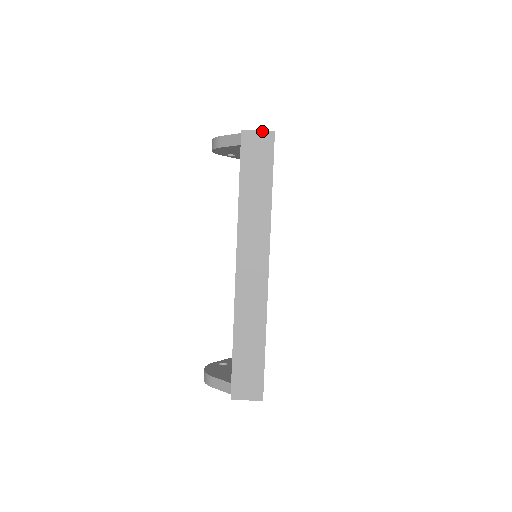
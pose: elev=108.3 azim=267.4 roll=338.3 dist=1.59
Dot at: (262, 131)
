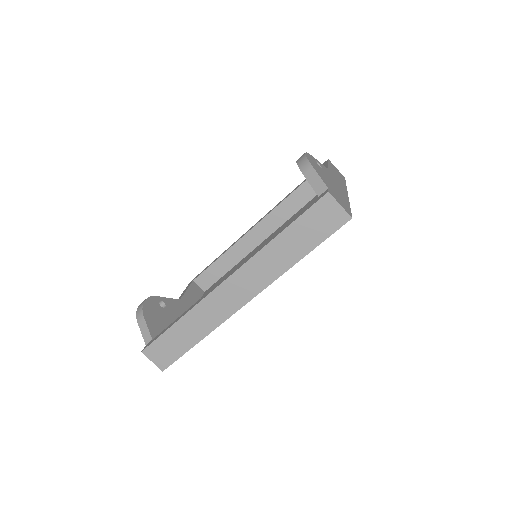
Dot at: (343, 208)
